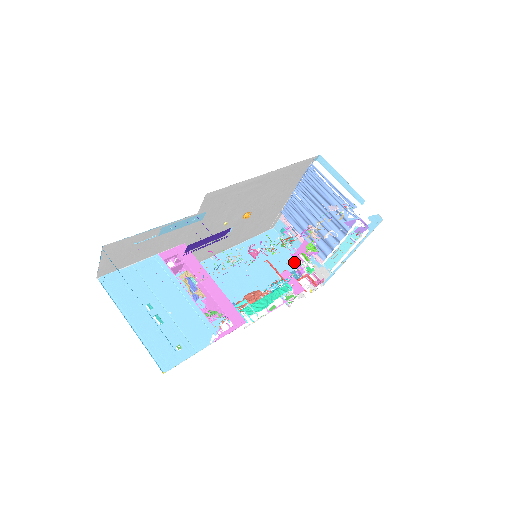
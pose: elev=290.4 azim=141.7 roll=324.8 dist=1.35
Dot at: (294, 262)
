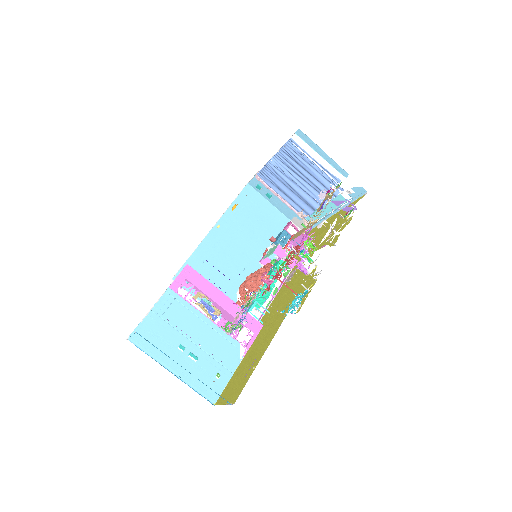
Dot at: (275, 217)
